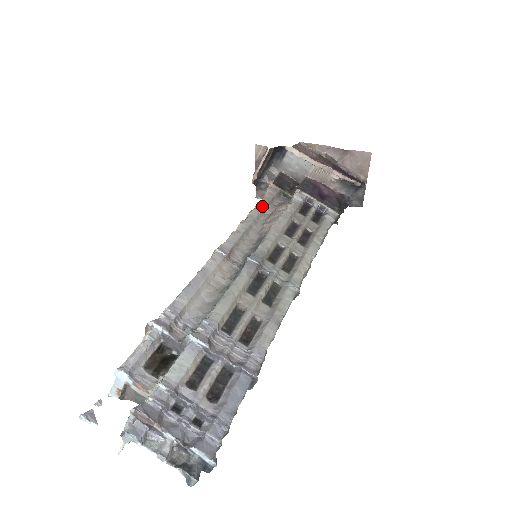
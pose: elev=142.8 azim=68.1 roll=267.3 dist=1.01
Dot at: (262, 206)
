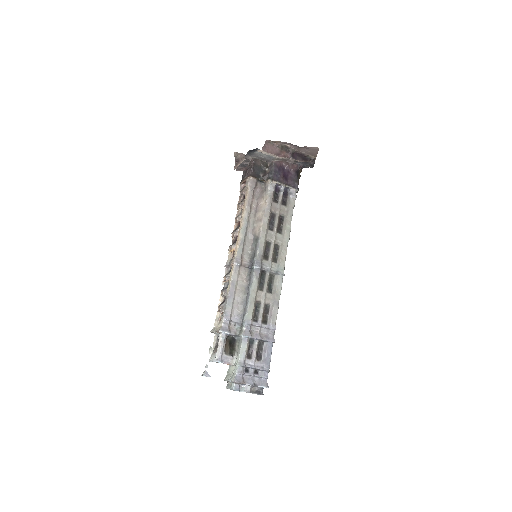
Dot at: (249, 205)
